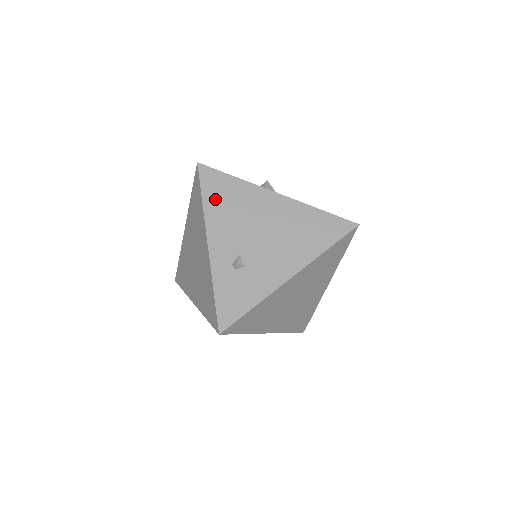
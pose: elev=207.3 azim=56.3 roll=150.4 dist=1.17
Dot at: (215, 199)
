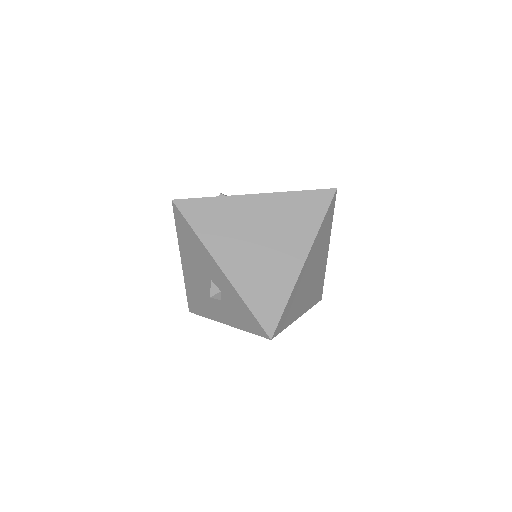
Dot at: occluded
